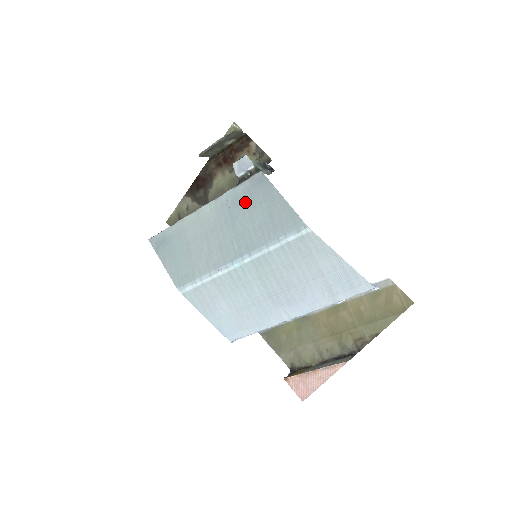
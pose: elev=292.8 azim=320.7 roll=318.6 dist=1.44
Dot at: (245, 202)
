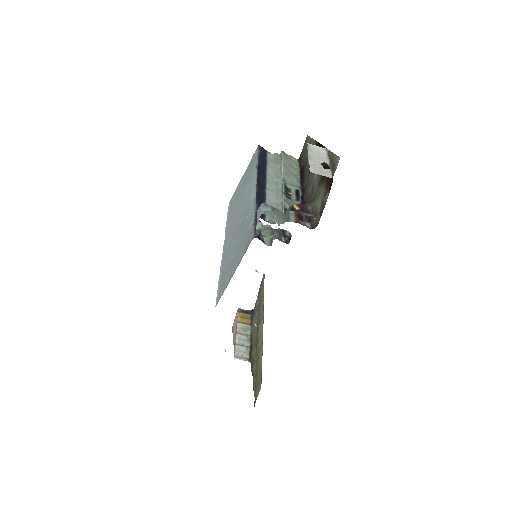
Dot at: (244, 234)
